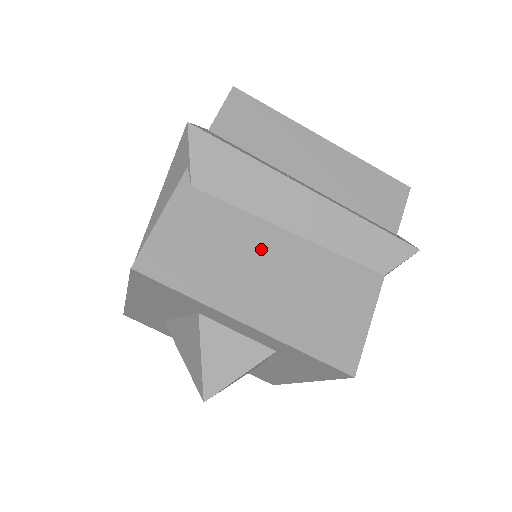
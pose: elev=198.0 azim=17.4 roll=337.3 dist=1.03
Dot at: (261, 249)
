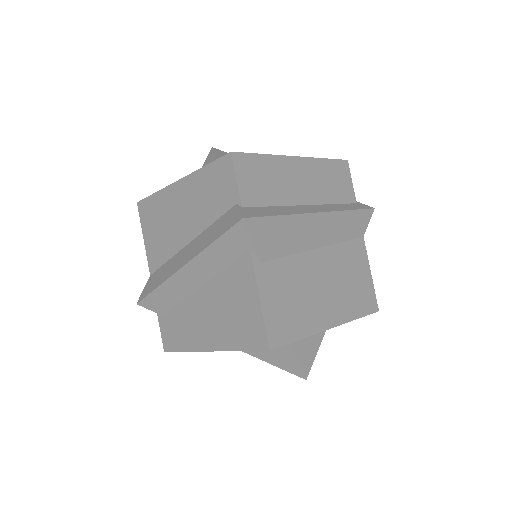
Dot at: (313, 274)
